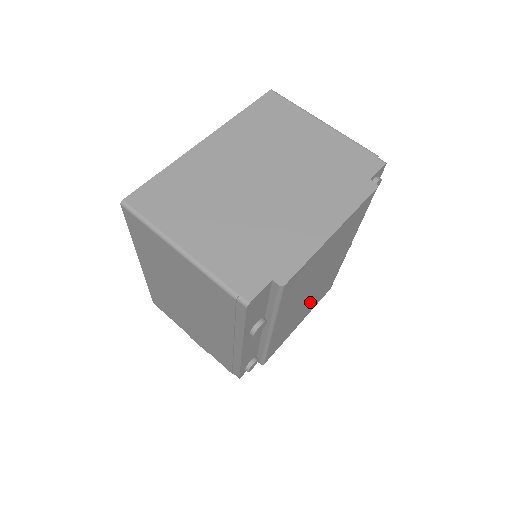
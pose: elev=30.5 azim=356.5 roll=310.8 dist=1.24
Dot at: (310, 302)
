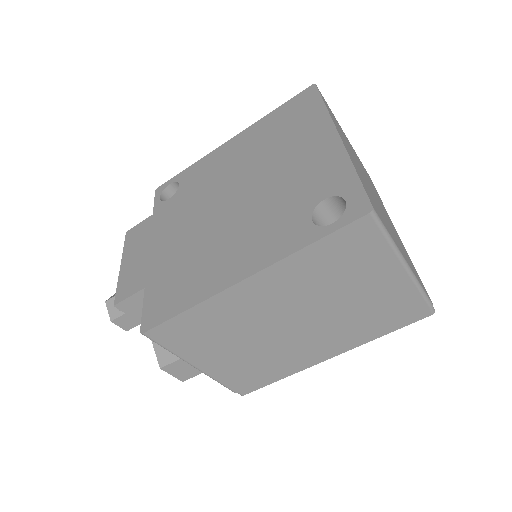
Dot at: occluded
